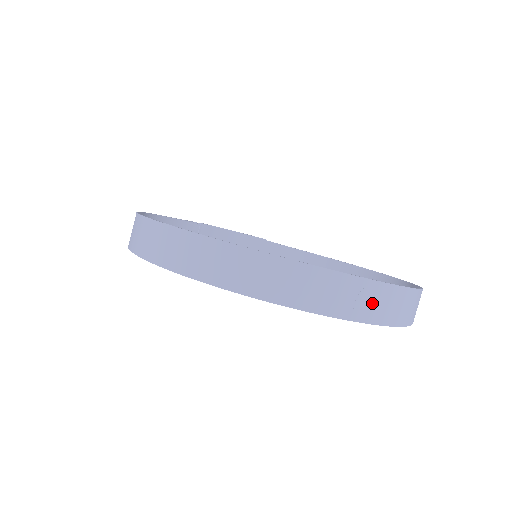
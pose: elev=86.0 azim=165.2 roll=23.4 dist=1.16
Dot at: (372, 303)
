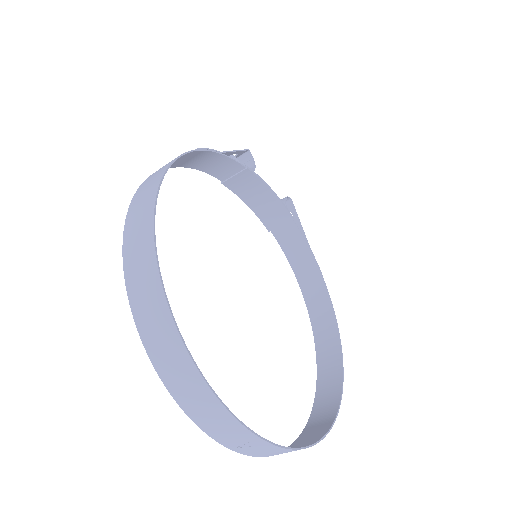
Dot at: (259, 450)
